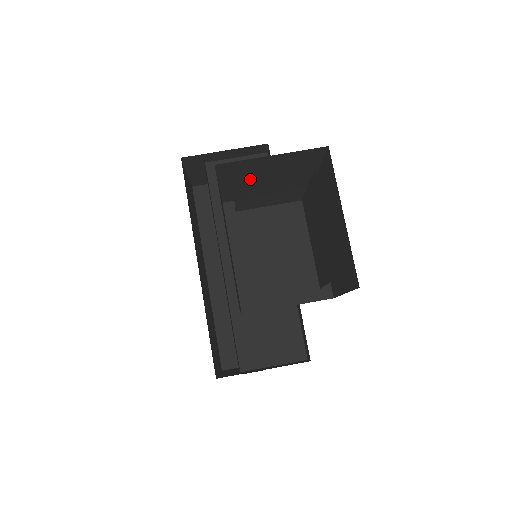
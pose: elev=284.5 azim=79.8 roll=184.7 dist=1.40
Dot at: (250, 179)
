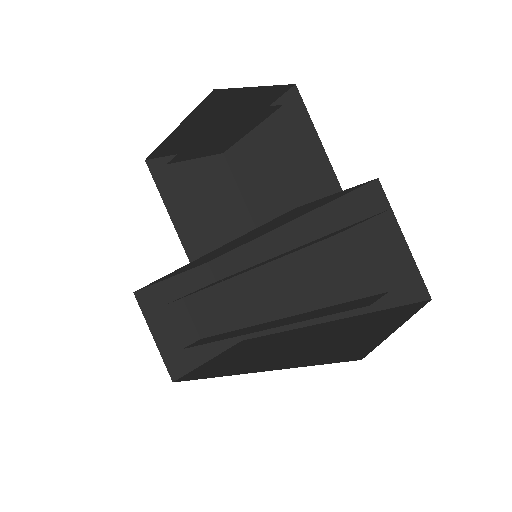
Dot at: (181, 165)
